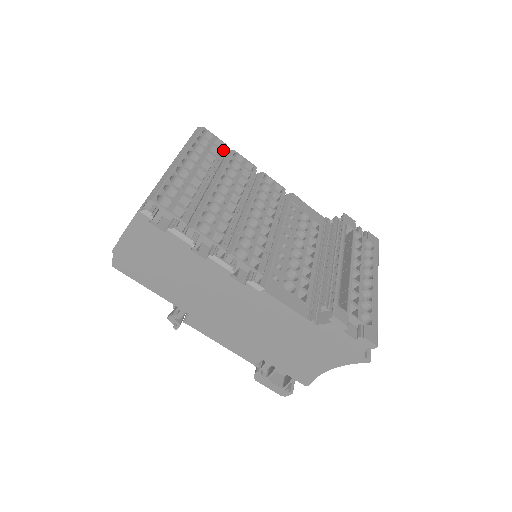
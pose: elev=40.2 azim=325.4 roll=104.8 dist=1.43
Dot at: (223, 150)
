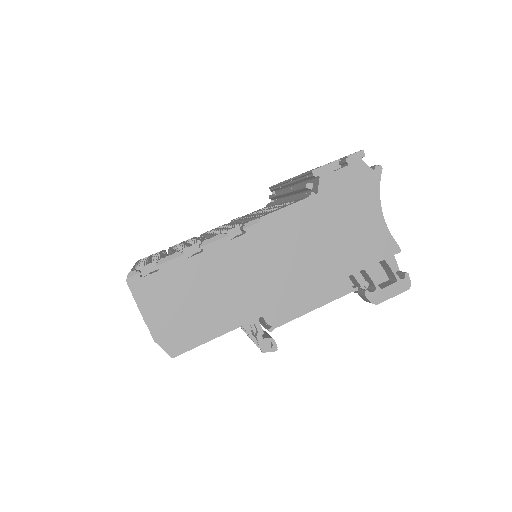
Dot at: (161, 251)
